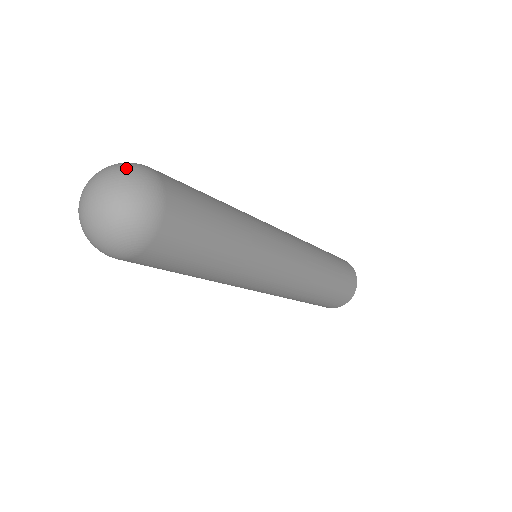
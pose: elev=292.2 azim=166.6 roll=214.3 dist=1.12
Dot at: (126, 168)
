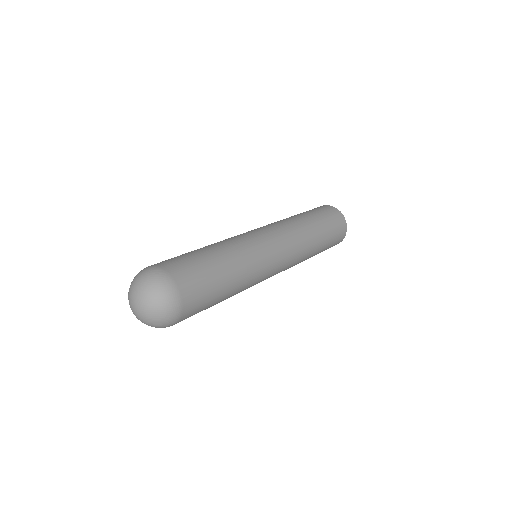
Dot at: (158, 294)
